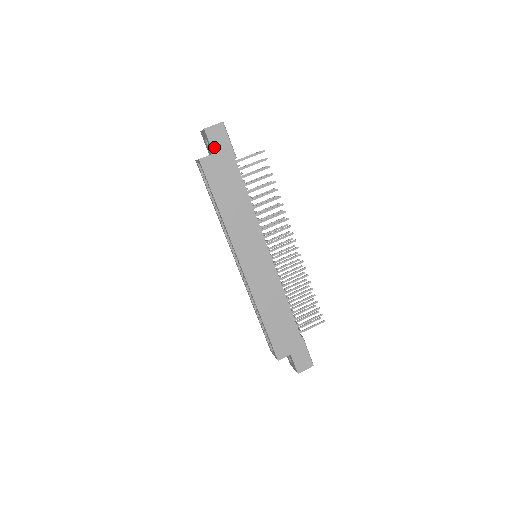
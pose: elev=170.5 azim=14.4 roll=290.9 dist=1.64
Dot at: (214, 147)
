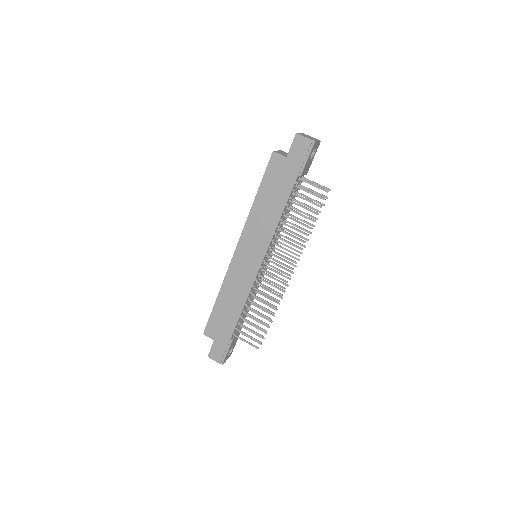
Dot at: (291, 153)
